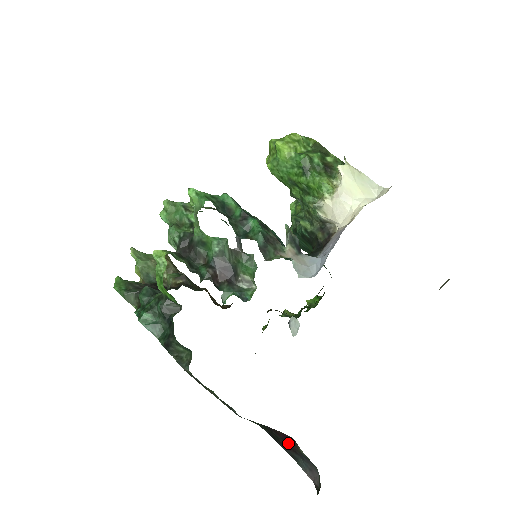
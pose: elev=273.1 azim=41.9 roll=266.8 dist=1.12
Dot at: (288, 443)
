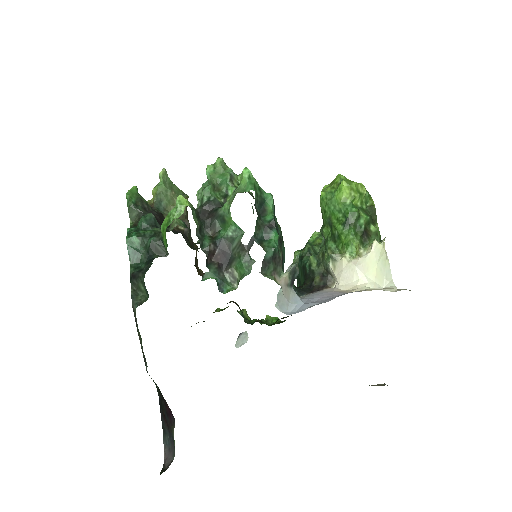
Dot at: (168, 418)
